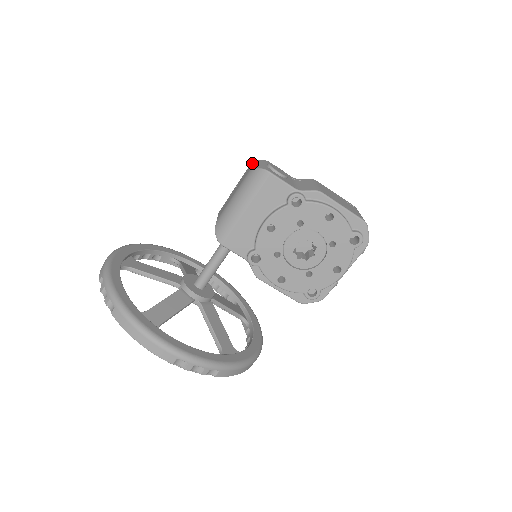
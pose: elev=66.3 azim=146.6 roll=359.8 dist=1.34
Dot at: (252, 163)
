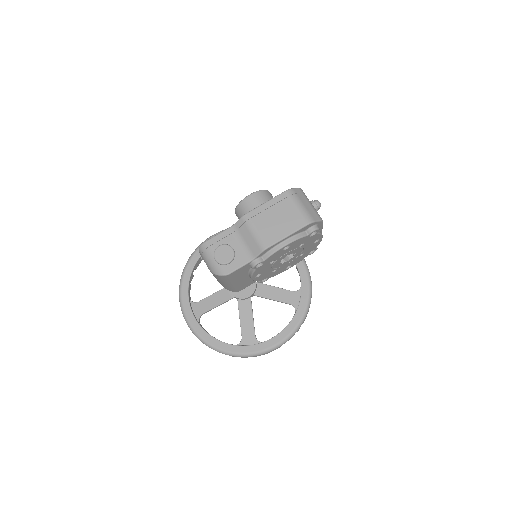
Dot at: (200, 253)
